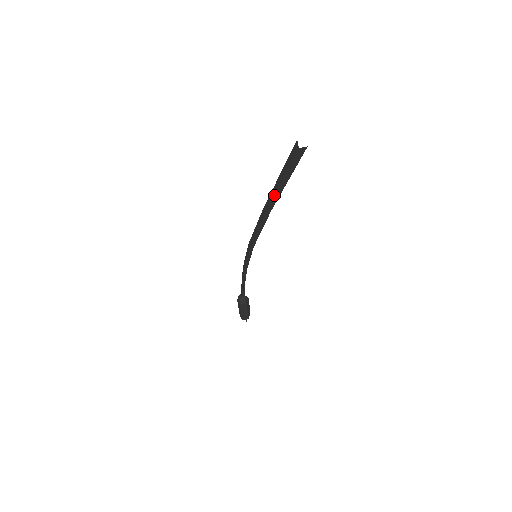
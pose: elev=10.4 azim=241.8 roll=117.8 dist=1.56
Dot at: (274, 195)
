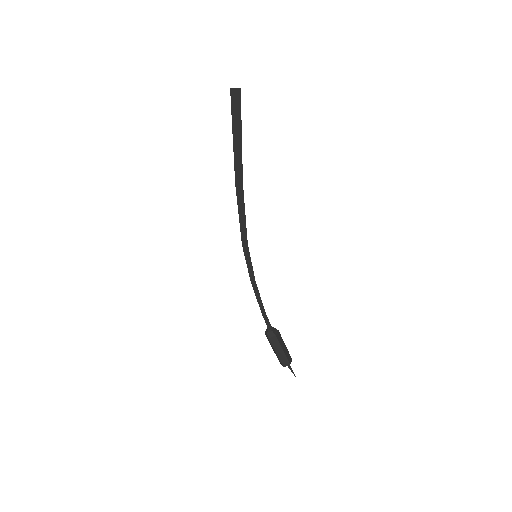
Dot at: (234, 158)
